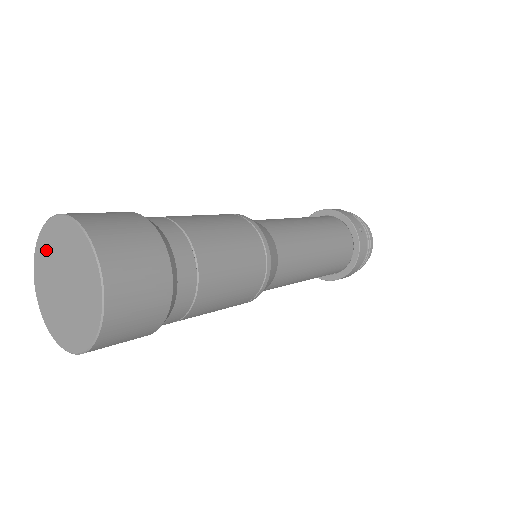
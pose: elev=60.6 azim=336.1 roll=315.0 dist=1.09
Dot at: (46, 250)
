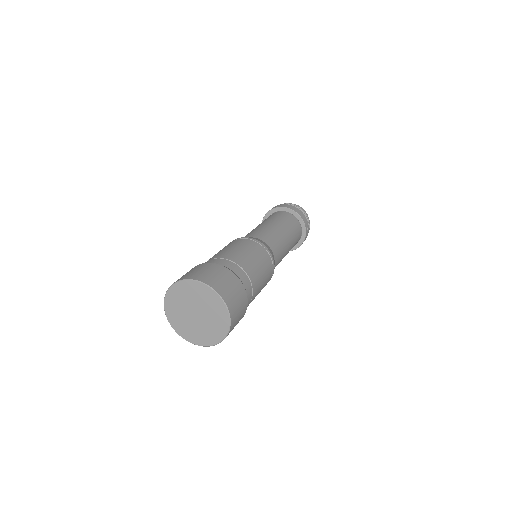
Dot at: (185, 292)
